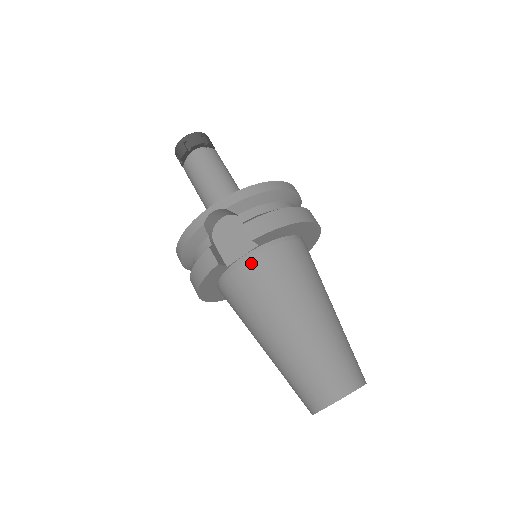
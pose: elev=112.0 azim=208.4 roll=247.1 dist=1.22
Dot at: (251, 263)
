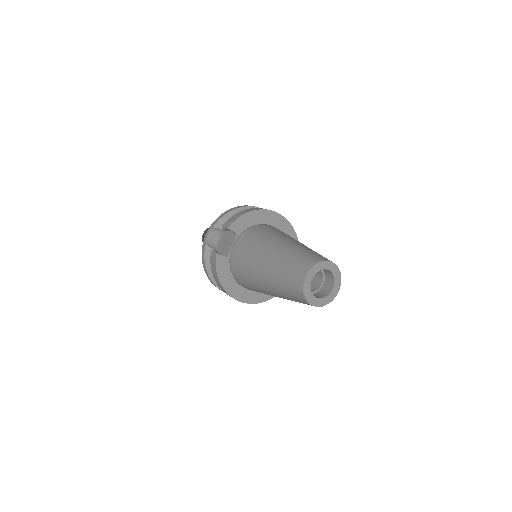
Dot at: (237, 245)
